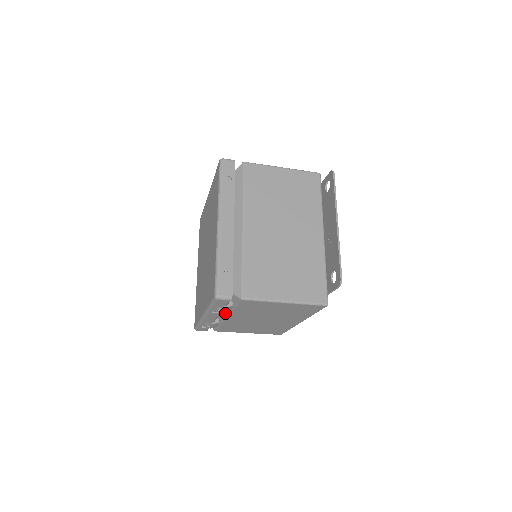
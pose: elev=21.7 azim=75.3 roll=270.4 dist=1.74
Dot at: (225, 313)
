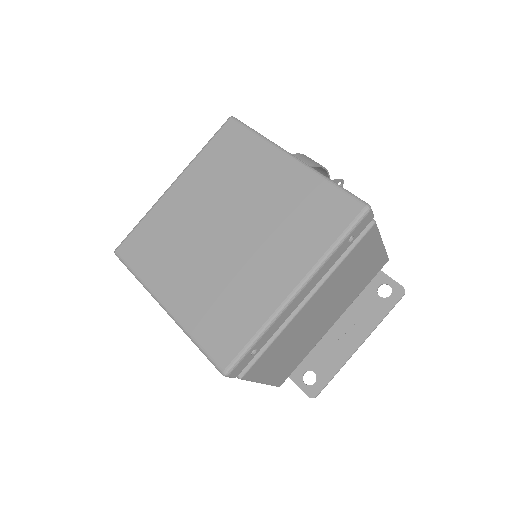
Dot at: occluded
